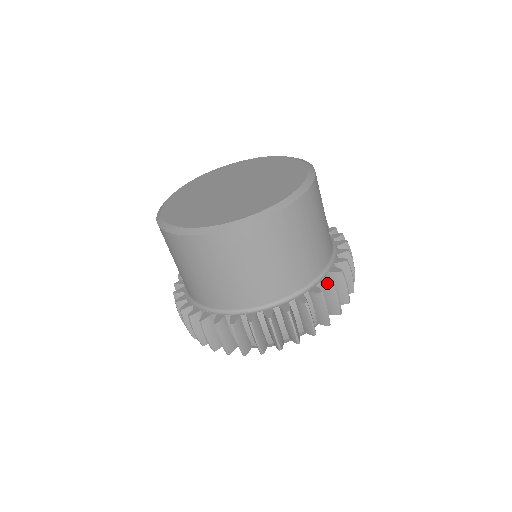
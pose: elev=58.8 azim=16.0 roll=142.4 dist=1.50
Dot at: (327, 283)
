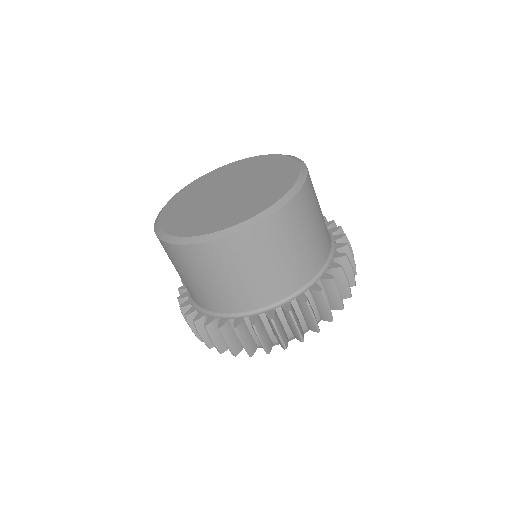
Dot at: (285, 310)
